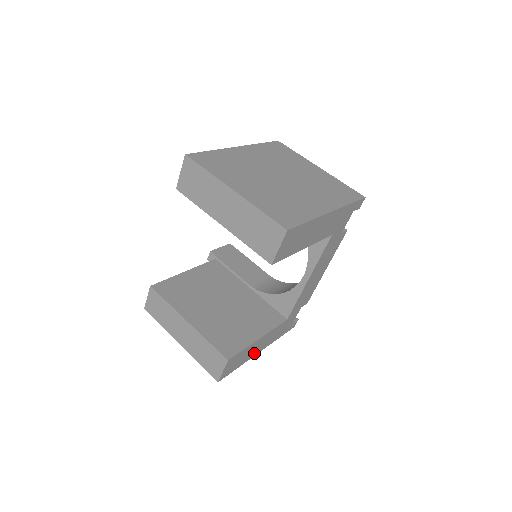
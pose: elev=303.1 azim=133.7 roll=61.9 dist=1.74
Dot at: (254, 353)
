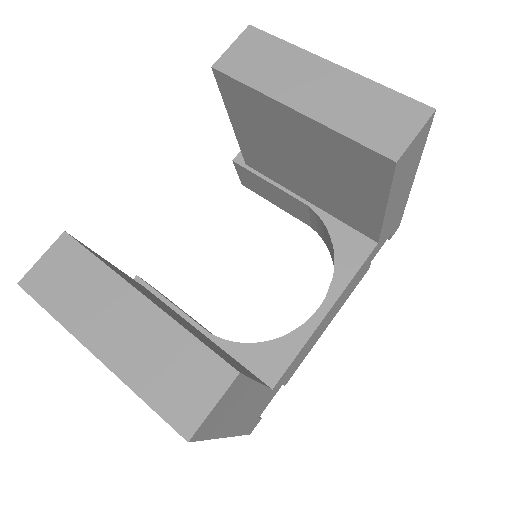
Dot at: (228, 427)
